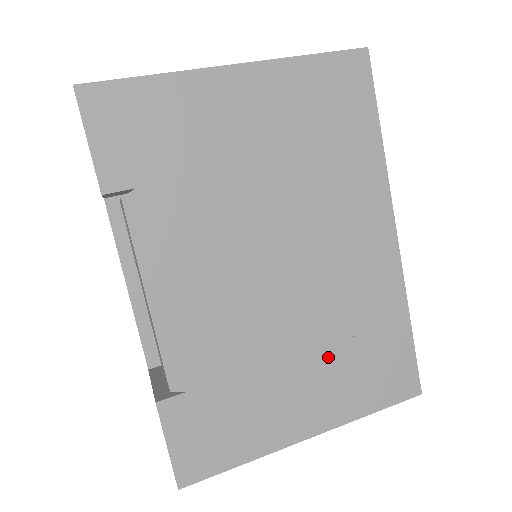
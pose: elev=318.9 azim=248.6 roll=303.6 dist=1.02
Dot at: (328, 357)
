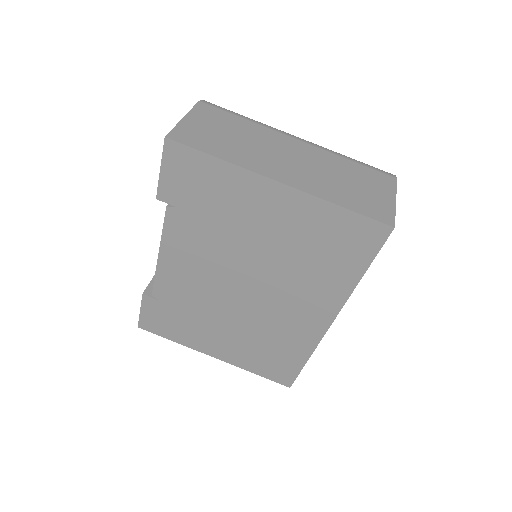
Dot at: (245, 340)
